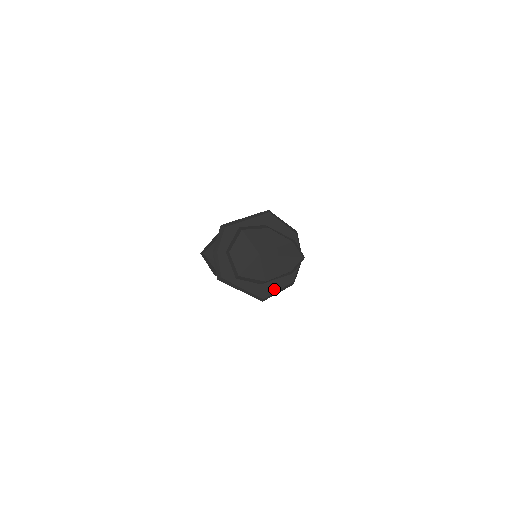
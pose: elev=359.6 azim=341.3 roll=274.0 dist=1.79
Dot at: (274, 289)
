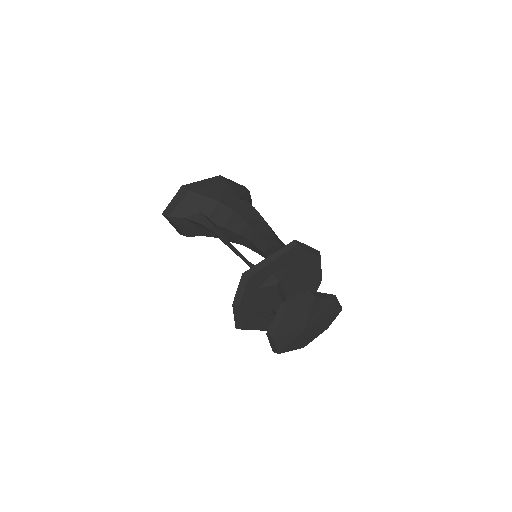
Dot at: occluded
